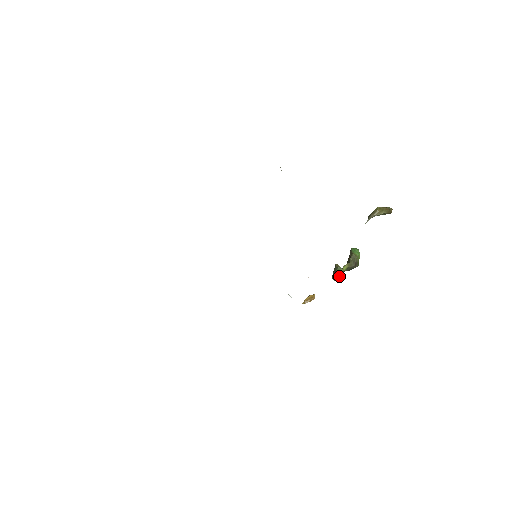
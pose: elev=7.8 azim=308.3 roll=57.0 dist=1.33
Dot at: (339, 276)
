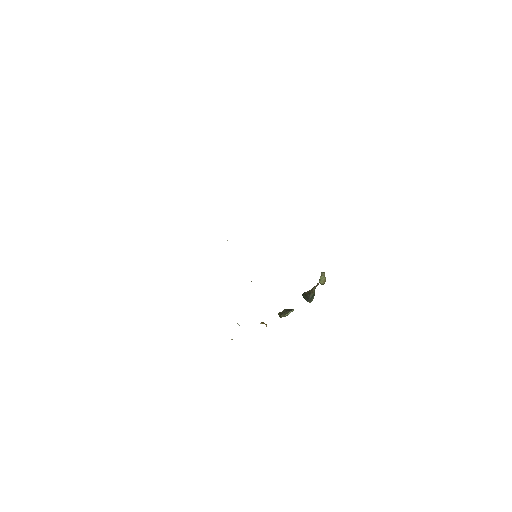
Dot at: (293, 309)
